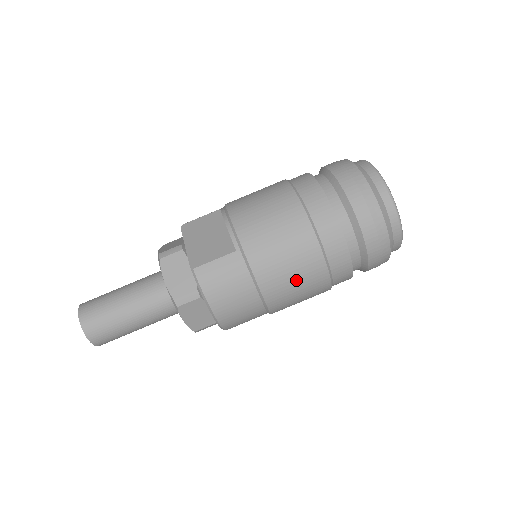
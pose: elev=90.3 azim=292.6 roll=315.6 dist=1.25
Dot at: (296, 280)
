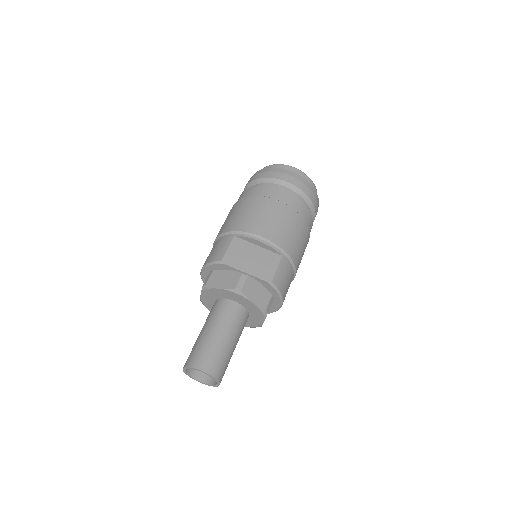
Dot at: occluded
